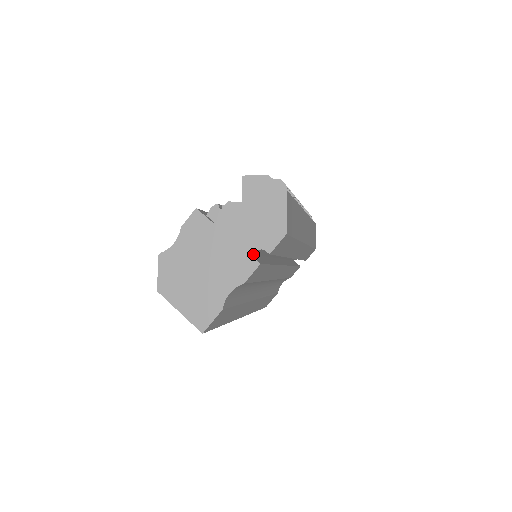
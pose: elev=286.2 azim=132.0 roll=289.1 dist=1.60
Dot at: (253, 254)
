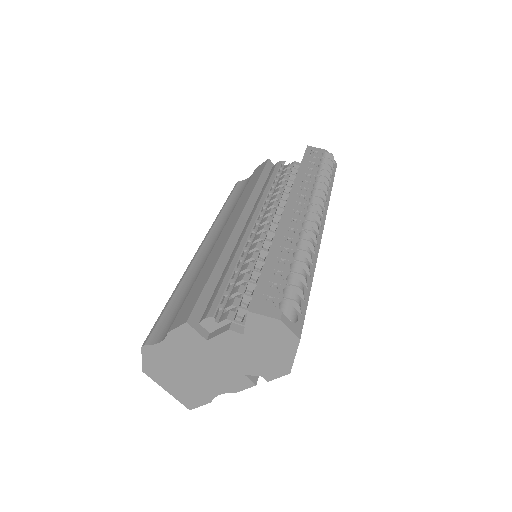
Dot at: occluded
